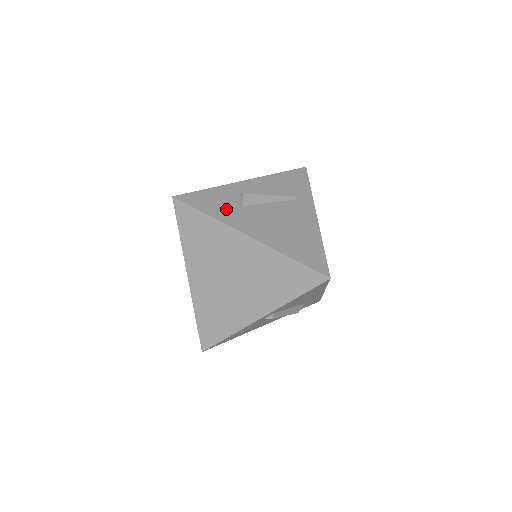
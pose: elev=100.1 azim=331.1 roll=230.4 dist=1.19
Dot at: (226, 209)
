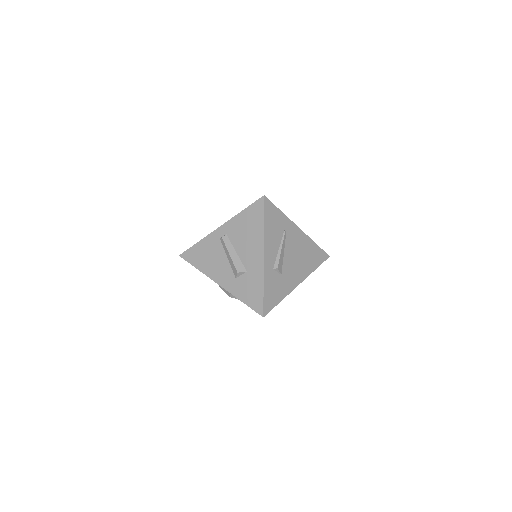
Dot at: (281, 287)
